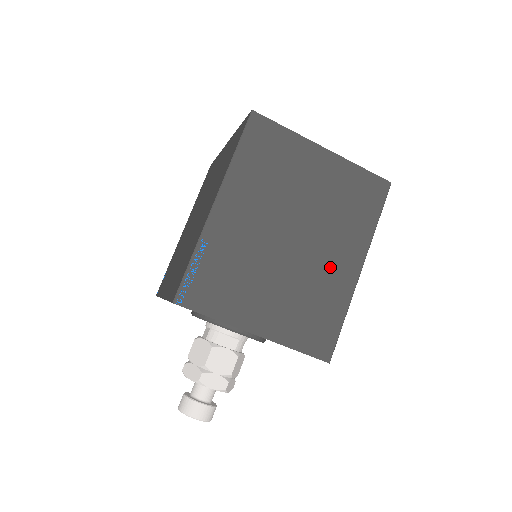
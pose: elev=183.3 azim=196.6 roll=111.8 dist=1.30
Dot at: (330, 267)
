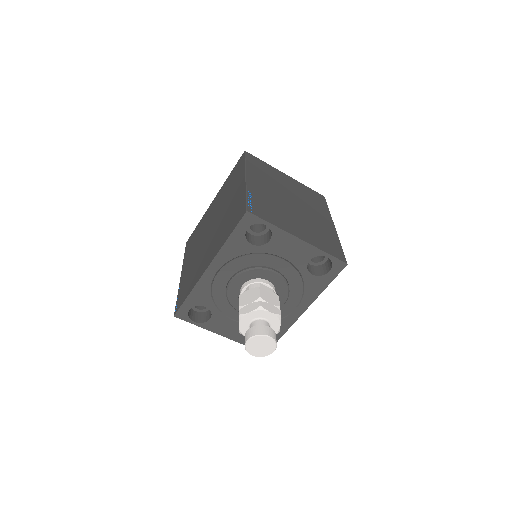
Dot at: (319, 220)
